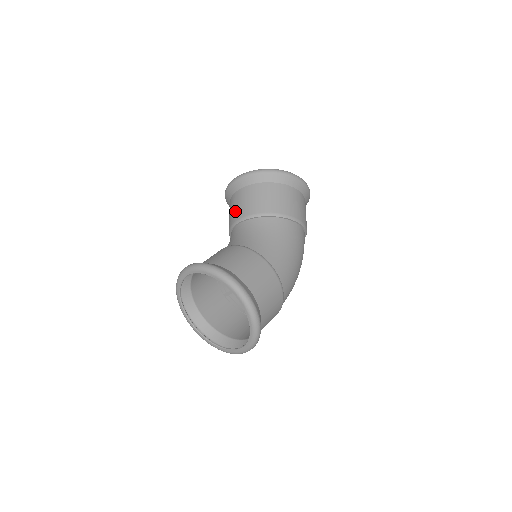
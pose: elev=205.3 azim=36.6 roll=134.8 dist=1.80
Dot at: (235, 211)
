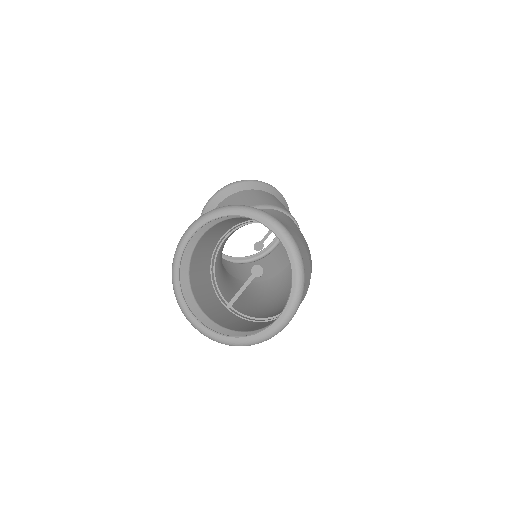
Dot at: occluded
